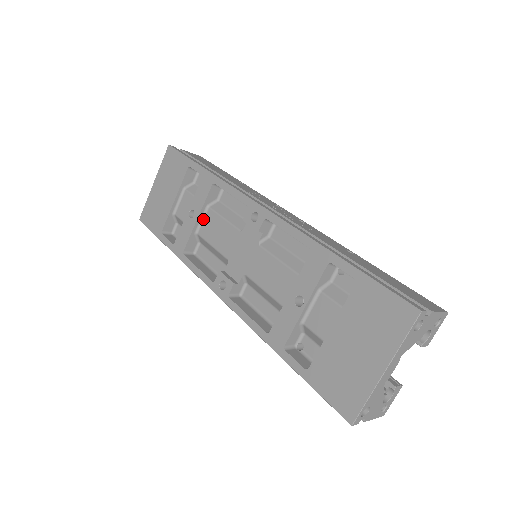
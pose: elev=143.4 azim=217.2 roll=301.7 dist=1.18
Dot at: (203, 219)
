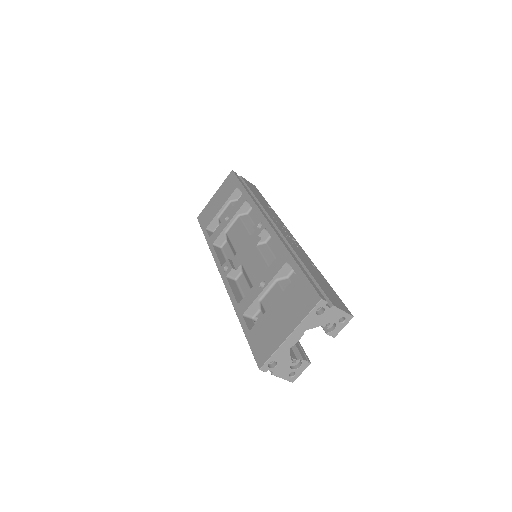
Dot at: (233, 224)
